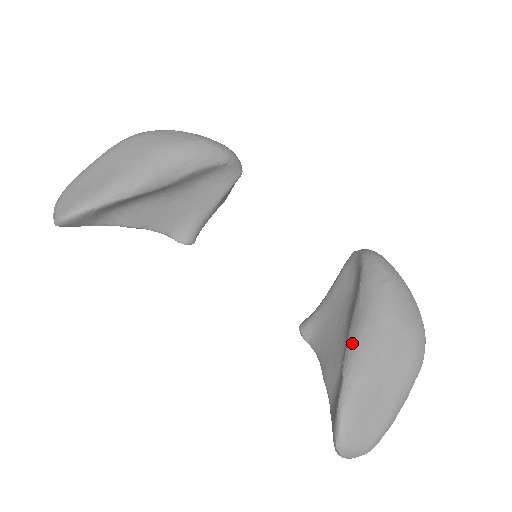
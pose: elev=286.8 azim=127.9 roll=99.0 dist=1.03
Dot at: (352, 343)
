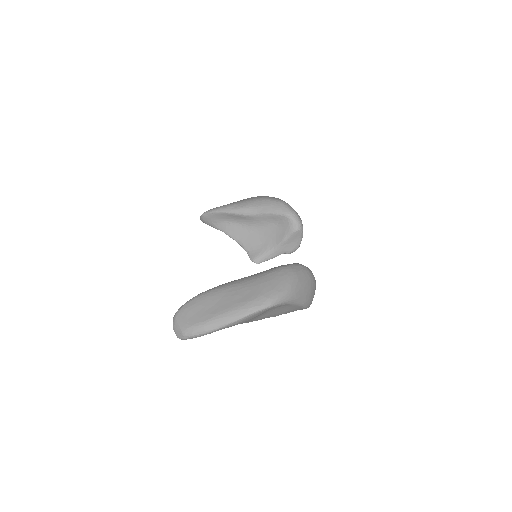
Dot at: occluded
